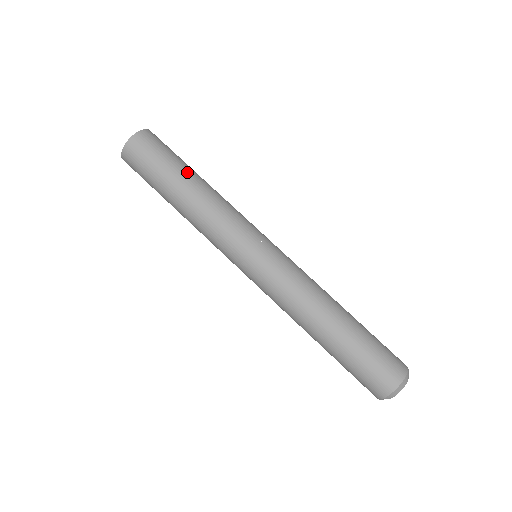
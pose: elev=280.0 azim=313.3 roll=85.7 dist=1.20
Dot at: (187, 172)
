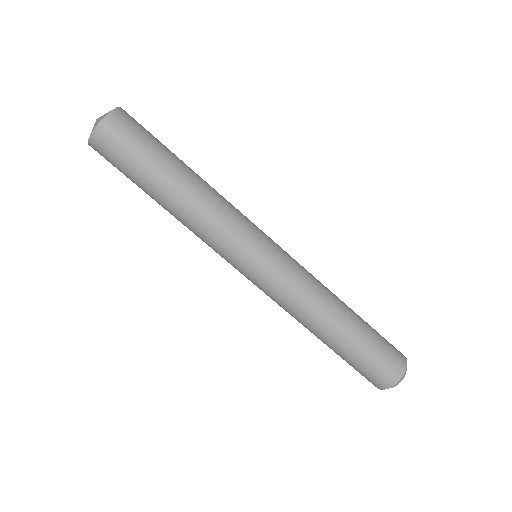
Dot at: (177, 163)
